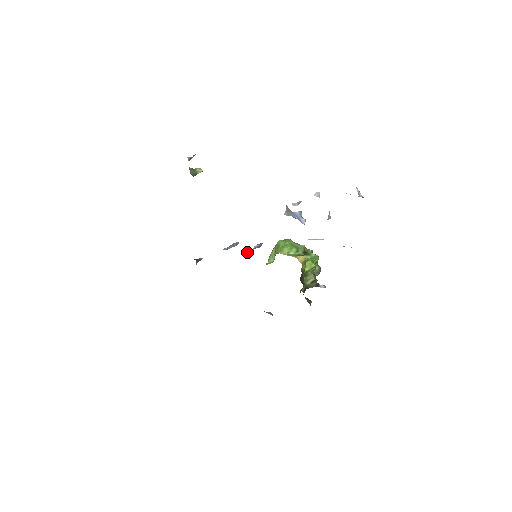
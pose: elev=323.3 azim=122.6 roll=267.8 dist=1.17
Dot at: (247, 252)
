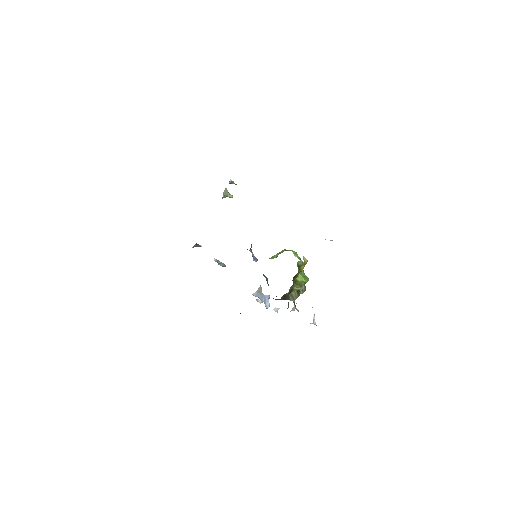
Dot at: occluded
